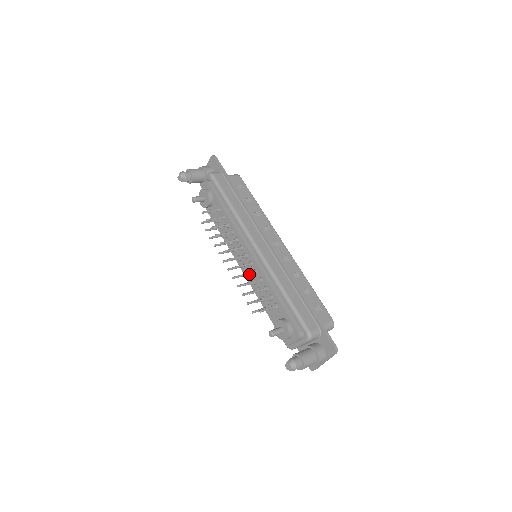
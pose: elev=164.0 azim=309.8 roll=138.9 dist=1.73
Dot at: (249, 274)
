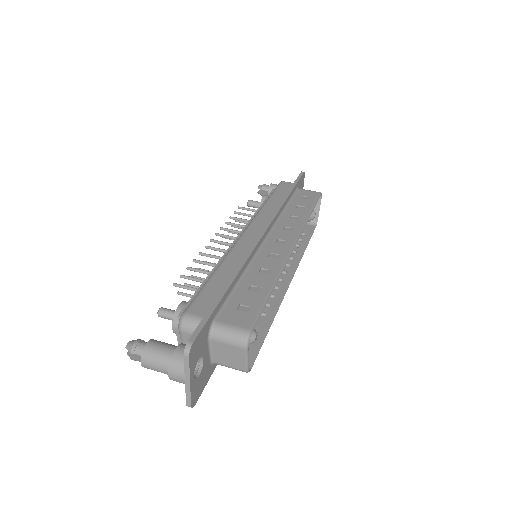
Dot at: (214, 257)
